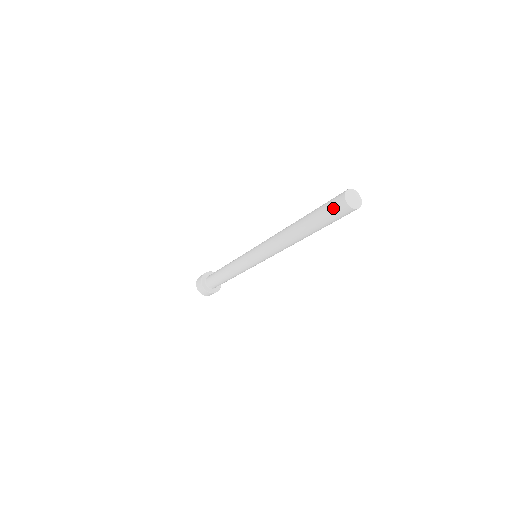
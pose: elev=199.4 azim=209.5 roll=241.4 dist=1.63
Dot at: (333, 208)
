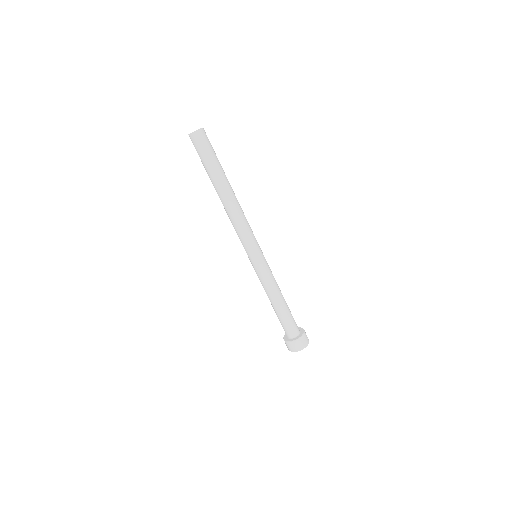
Dot at: (195, 148)
